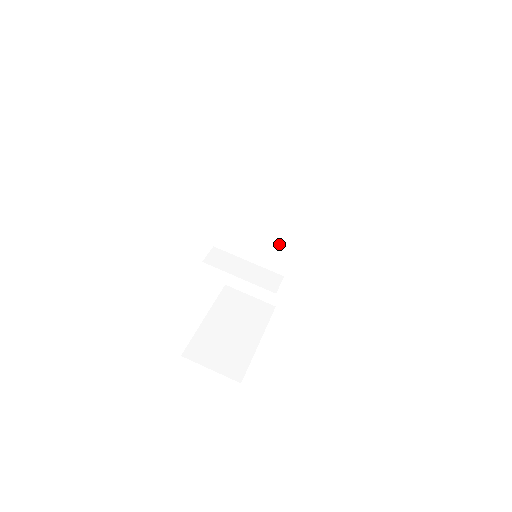
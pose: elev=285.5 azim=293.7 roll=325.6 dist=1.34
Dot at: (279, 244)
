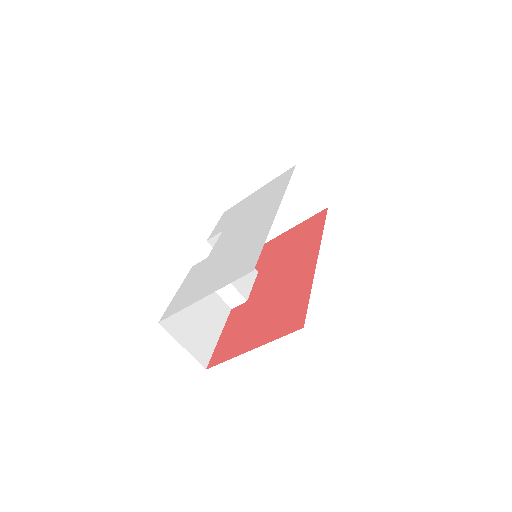
Dot at: occluded
